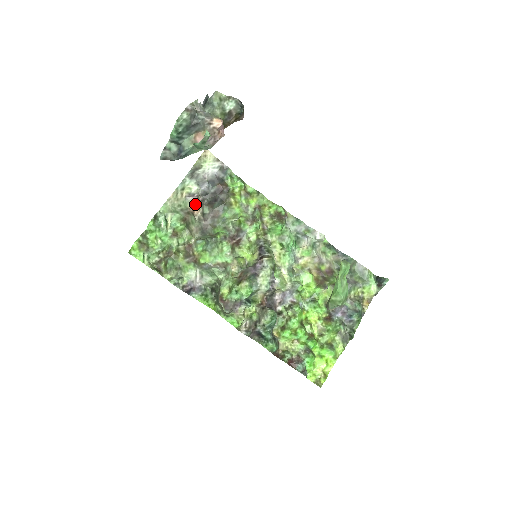
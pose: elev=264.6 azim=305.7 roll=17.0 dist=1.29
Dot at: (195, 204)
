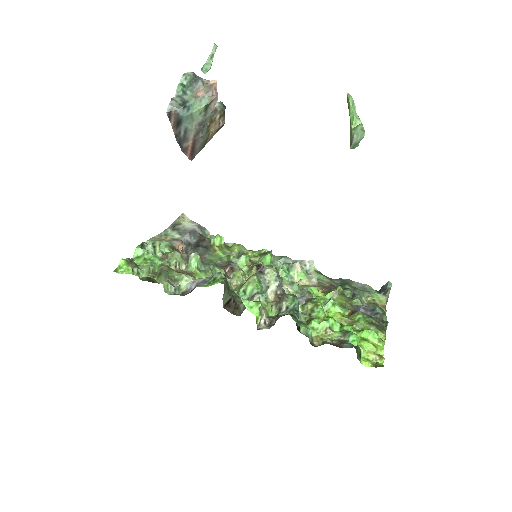
Dot at: (180, 246)
